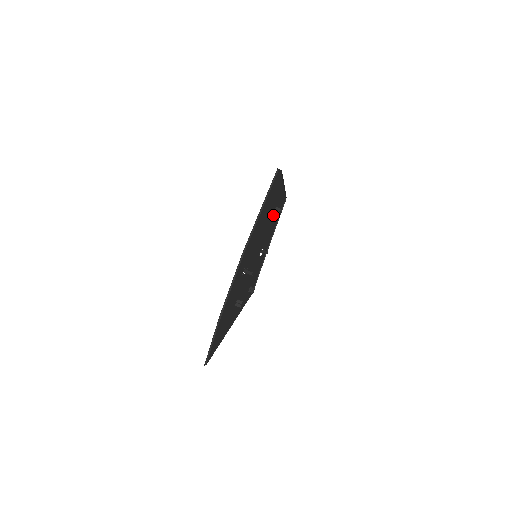
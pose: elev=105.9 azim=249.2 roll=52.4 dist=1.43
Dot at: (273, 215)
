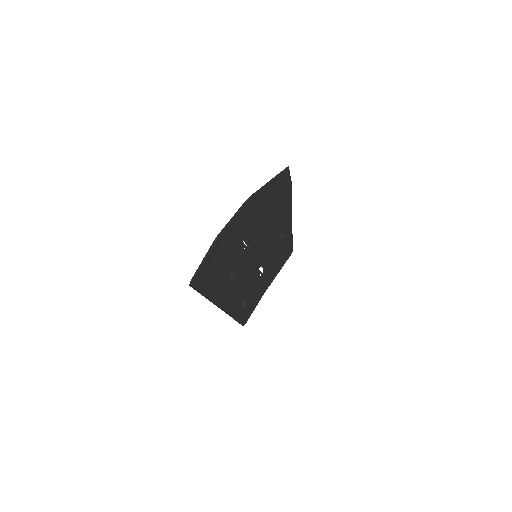
Dot at: (278, 240)
